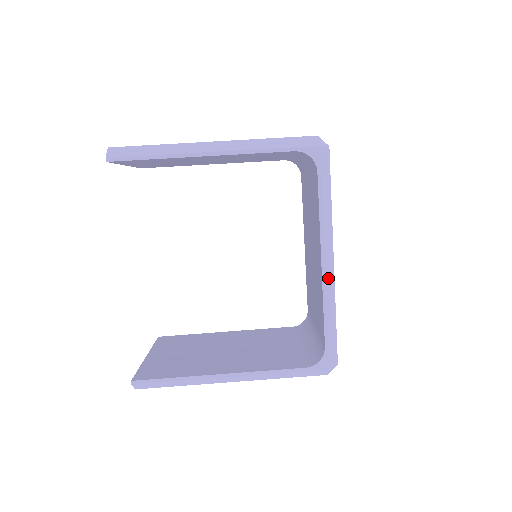
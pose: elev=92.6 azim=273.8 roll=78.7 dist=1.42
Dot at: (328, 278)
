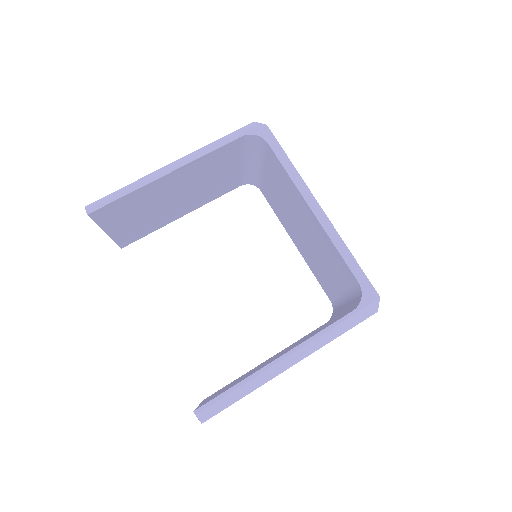
Dot at: (325, 222)
